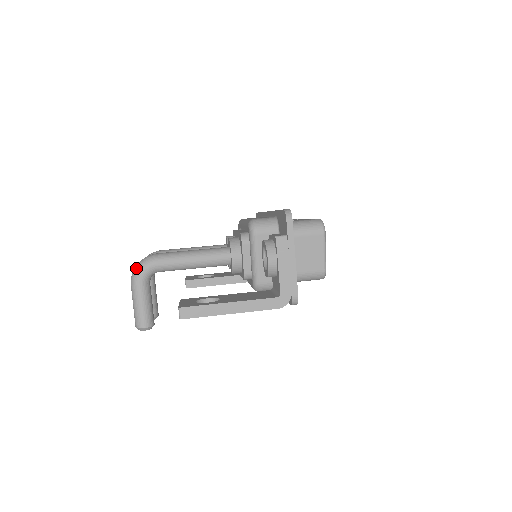
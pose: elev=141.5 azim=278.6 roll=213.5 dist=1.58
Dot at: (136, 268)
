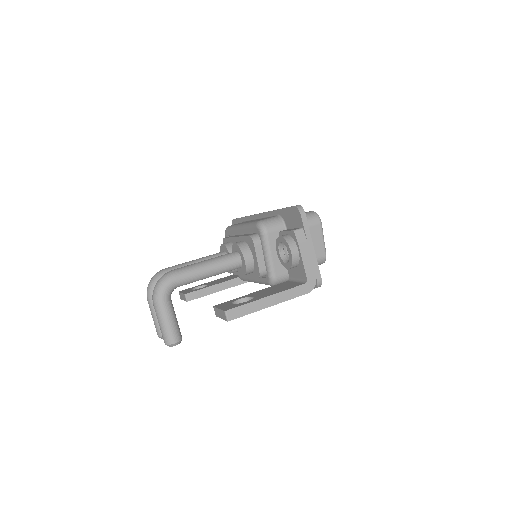
Dot at: (157, 288)
